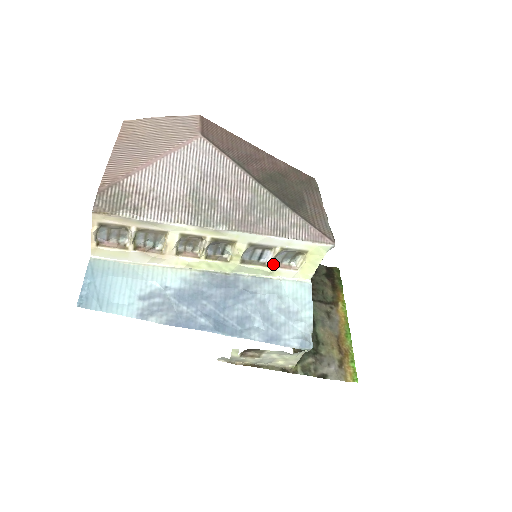
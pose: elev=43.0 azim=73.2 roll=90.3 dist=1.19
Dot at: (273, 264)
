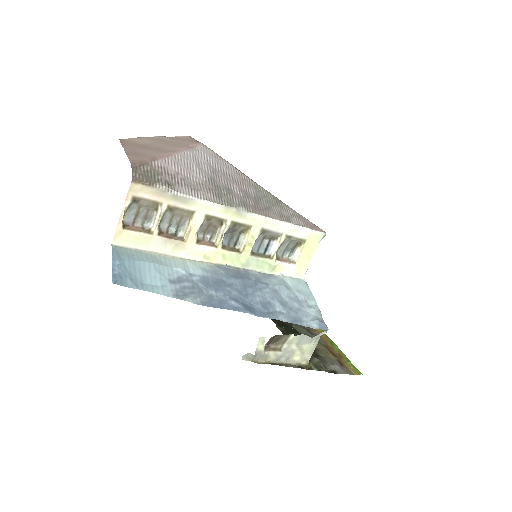
Dot at: (276, 257)
